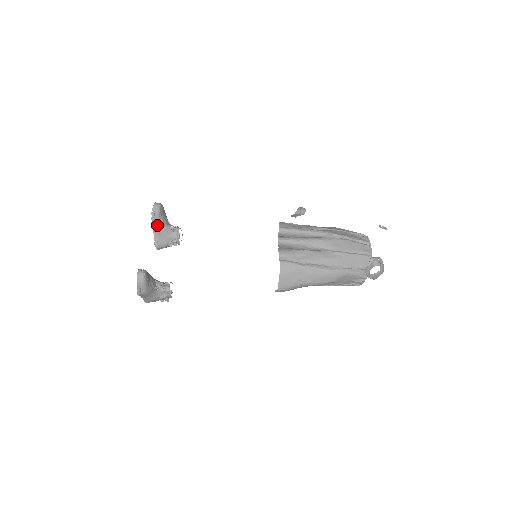
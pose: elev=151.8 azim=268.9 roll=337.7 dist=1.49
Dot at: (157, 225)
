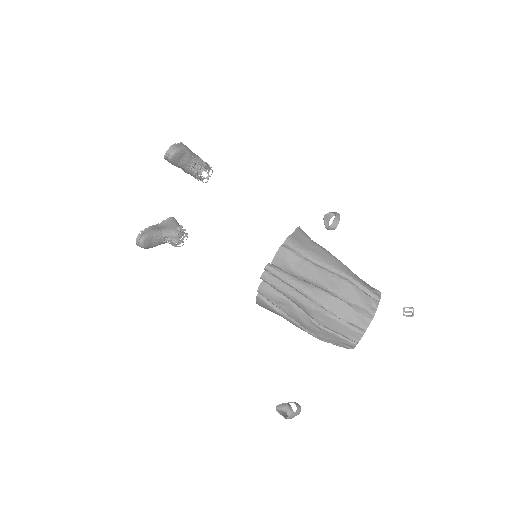
Dot at: (177, 166)
